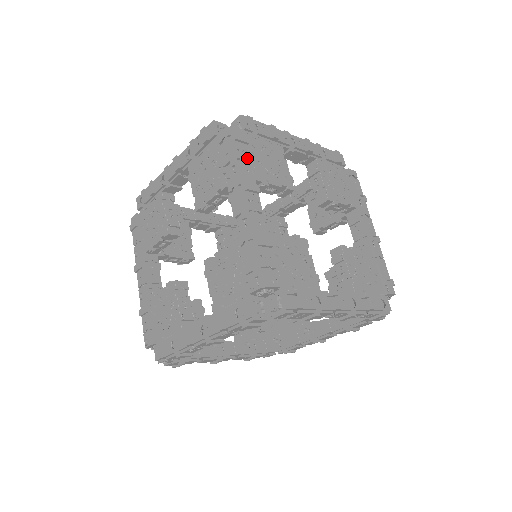
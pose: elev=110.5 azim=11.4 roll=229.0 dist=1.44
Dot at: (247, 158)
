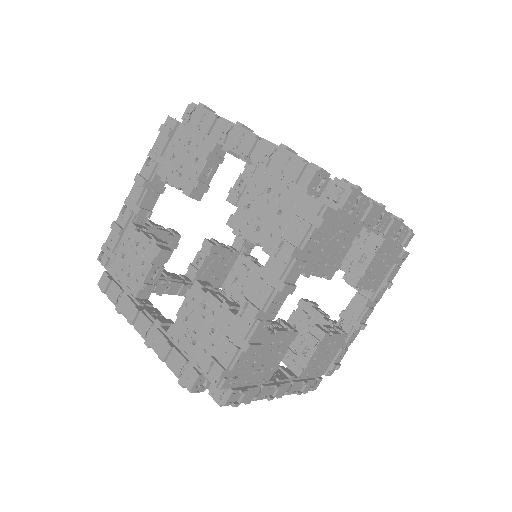
Dot at: (312, 249)
